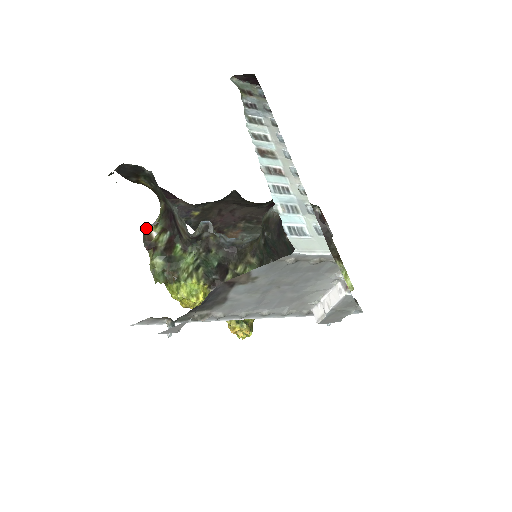
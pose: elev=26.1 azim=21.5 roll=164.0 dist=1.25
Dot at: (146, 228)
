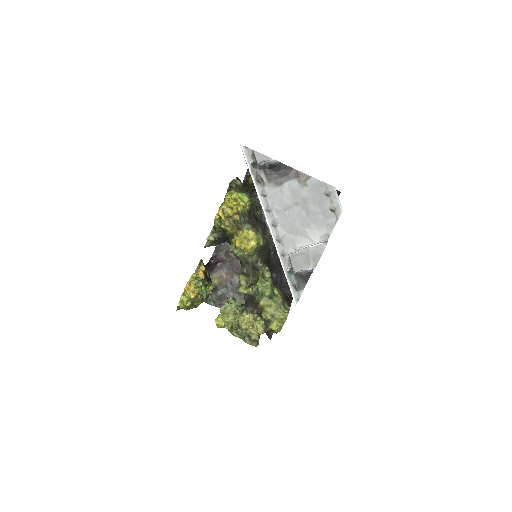
Dot at: occluded
